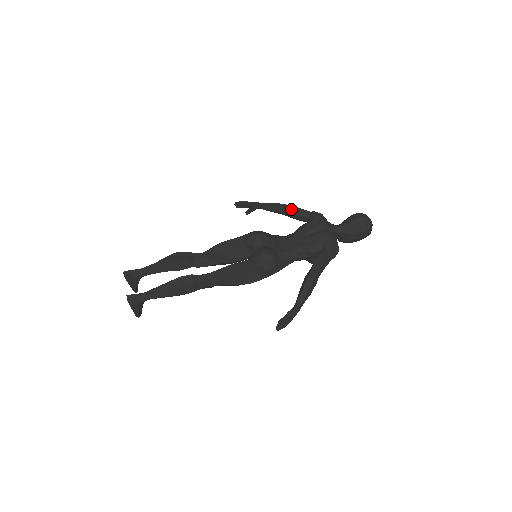
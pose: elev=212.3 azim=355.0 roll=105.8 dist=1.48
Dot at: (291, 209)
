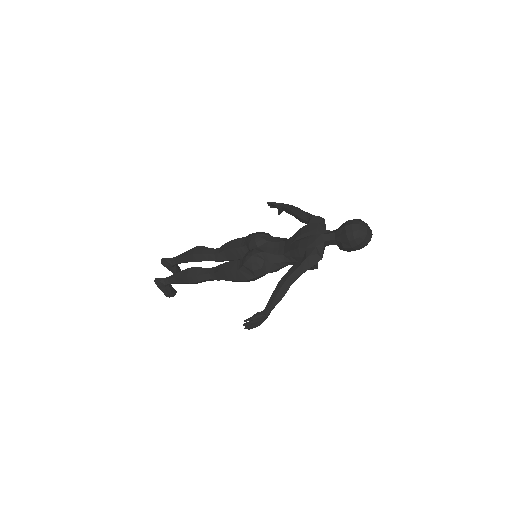
Dot at: (297, 212)
